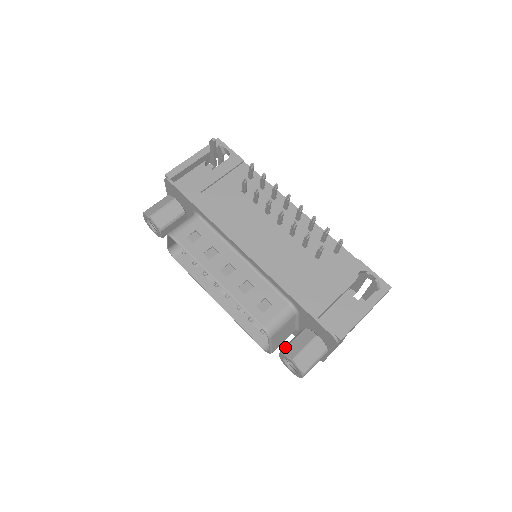
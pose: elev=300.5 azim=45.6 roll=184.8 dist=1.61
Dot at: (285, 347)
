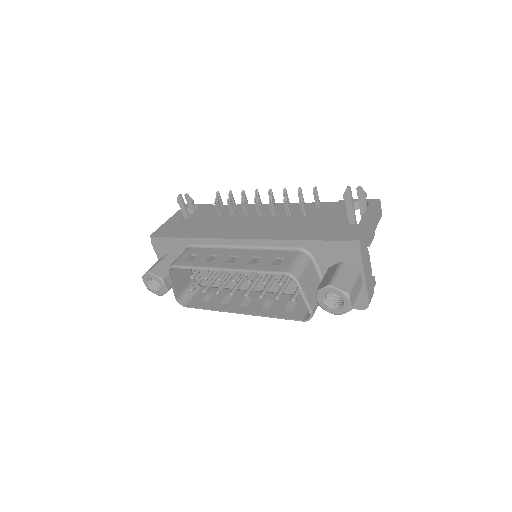
Dot at: occluded
